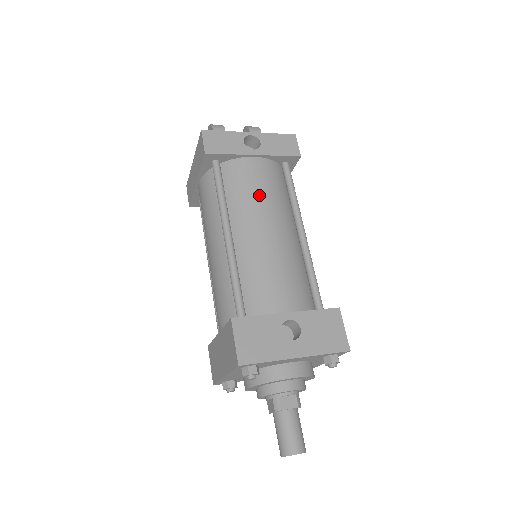
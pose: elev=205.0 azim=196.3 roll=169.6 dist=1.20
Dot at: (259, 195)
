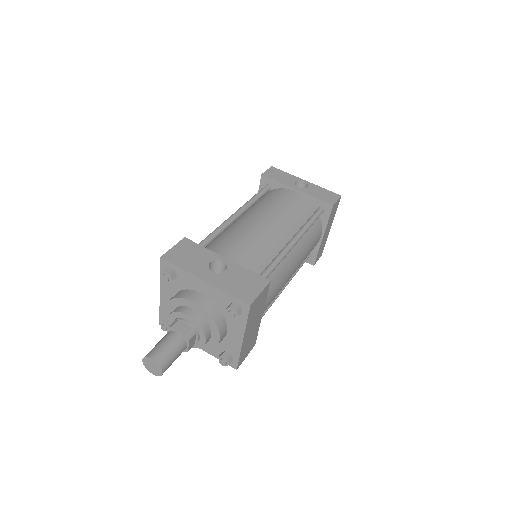
Dot at: (278, 206)
